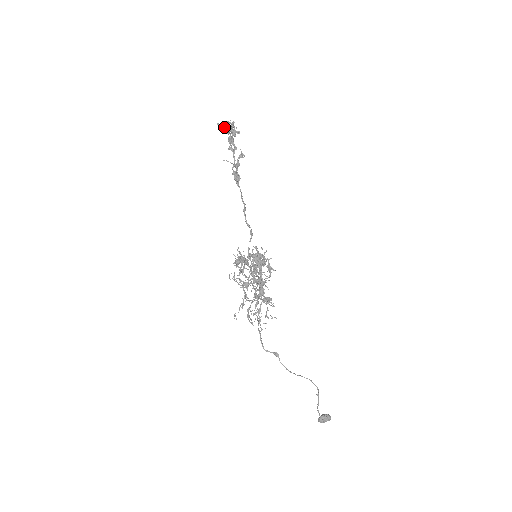
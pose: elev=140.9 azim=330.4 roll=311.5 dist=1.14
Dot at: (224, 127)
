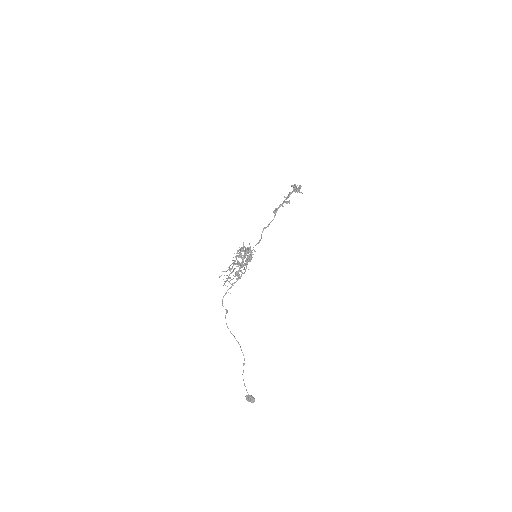
Dot at: (293, 186)
